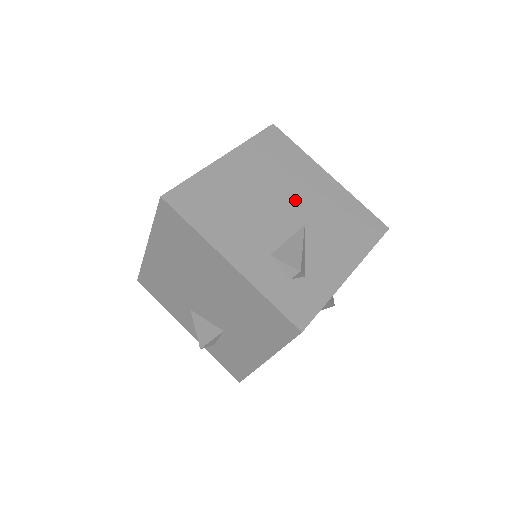
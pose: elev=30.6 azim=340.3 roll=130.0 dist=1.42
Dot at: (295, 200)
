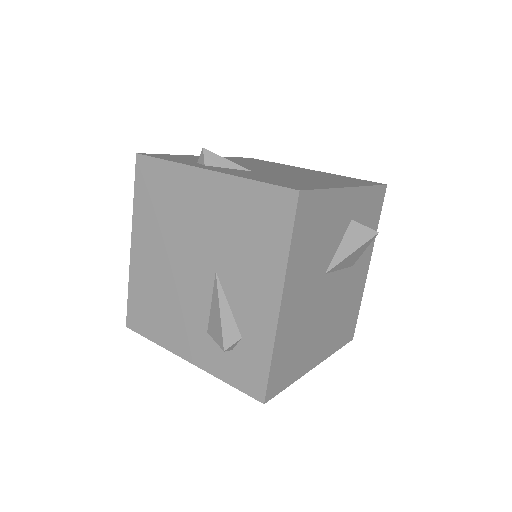
Dot at: (195, 245)
